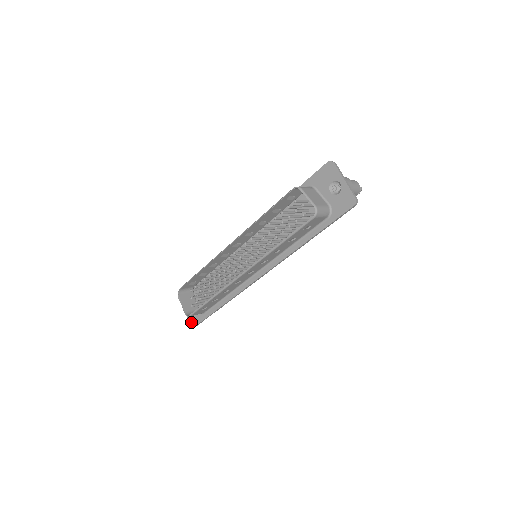
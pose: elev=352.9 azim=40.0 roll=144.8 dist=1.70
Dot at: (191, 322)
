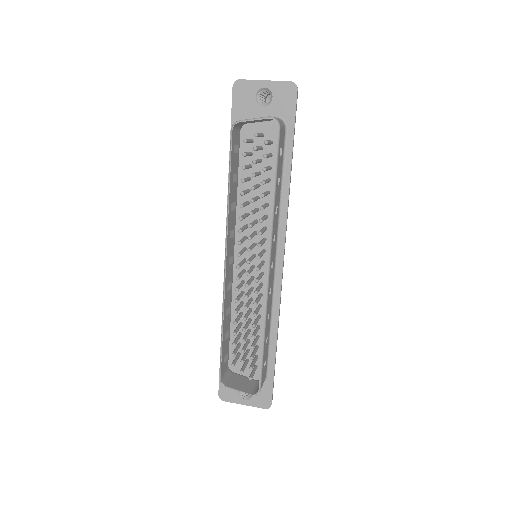
Dot at: (263, 405)
